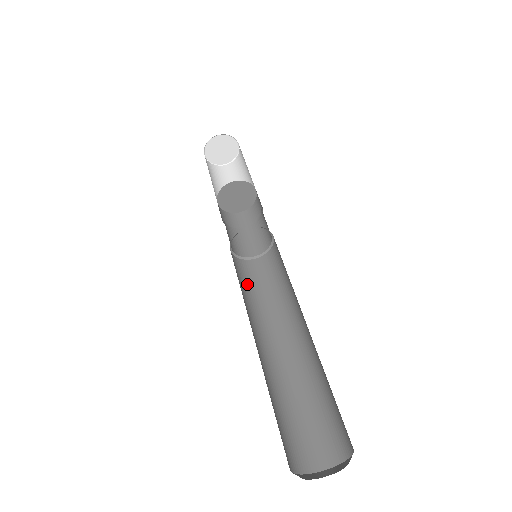
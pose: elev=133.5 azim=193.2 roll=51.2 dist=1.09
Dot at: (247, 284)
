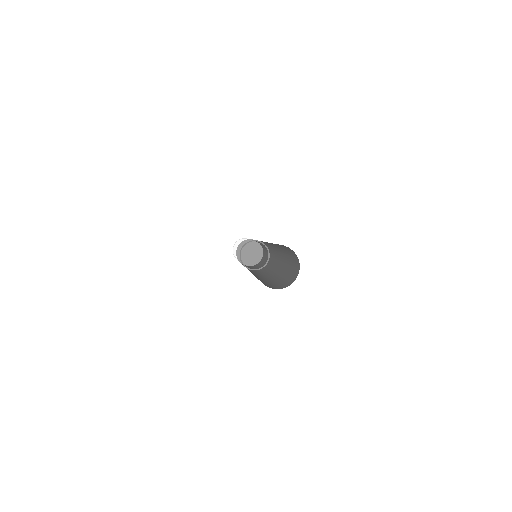
Dot at: (254, 272)
